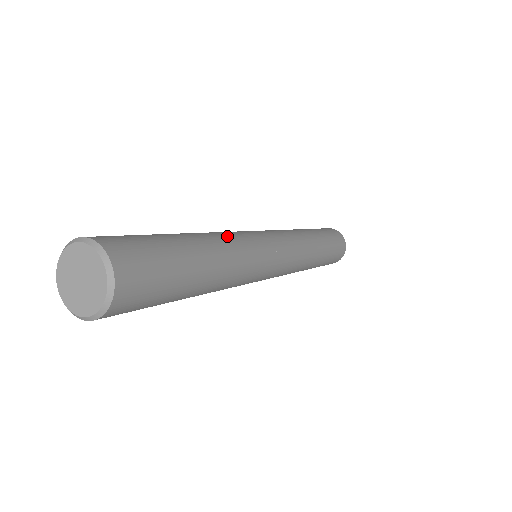
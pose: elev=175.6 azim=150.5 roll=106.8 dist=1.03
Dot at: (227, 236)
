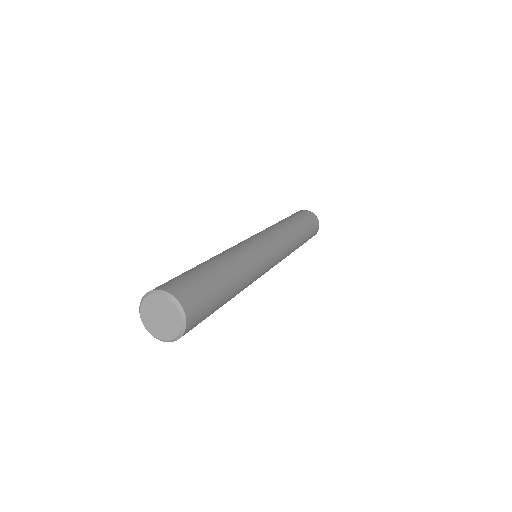
Dot at: (247, 261)
